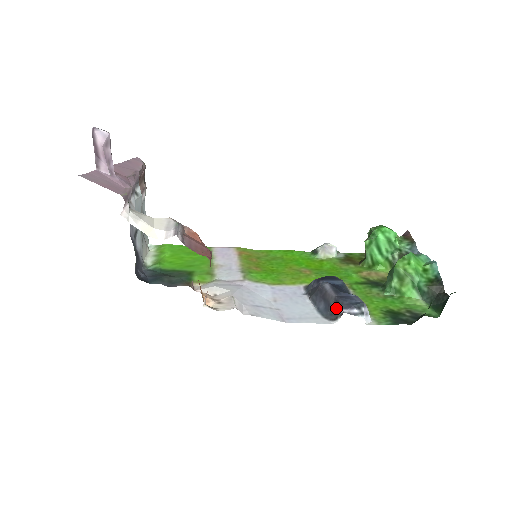
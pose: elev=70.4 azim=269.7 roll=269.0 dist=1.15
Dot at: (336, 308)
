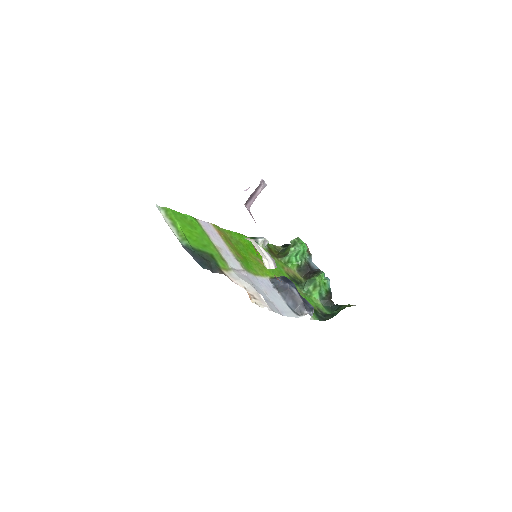
Dot at: (303, 309)
